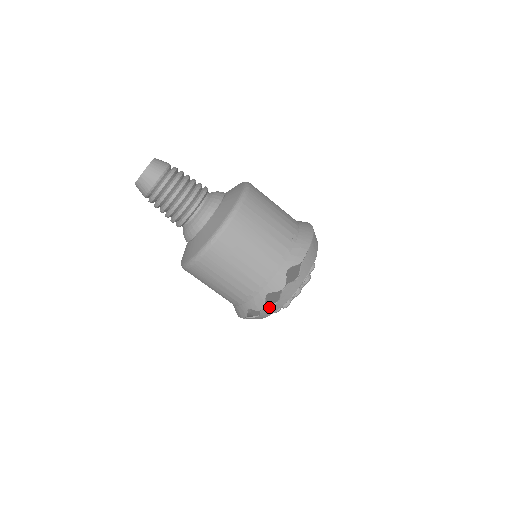
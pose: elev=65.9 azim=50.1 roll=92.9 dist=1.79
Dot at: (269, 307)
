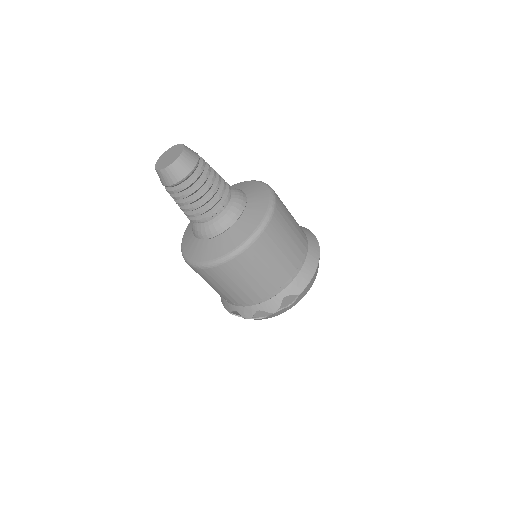
Dot at: occluded
